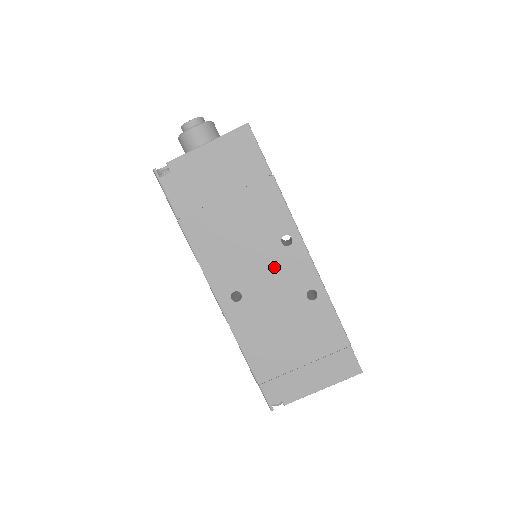
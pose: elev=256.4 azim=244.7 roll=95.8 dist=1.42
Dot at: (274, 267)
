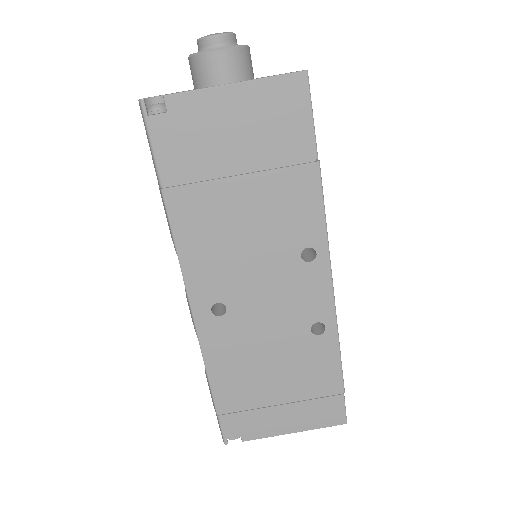
Dot at: (281, 284)
